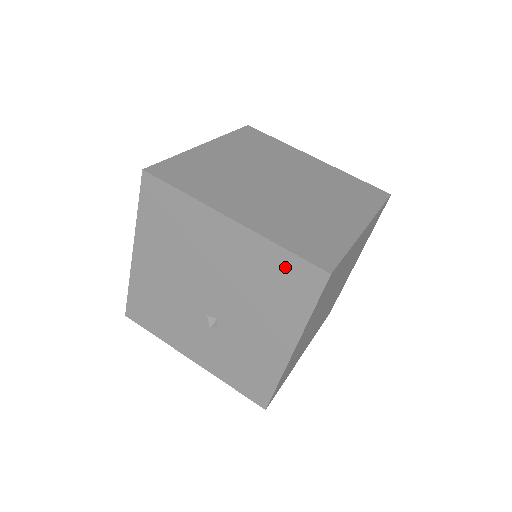
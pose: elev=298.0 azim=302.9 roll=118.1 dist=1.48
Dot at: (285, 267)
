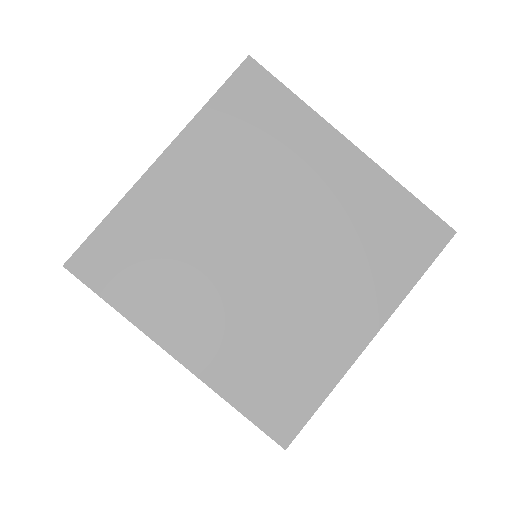
Dot at: occluded
